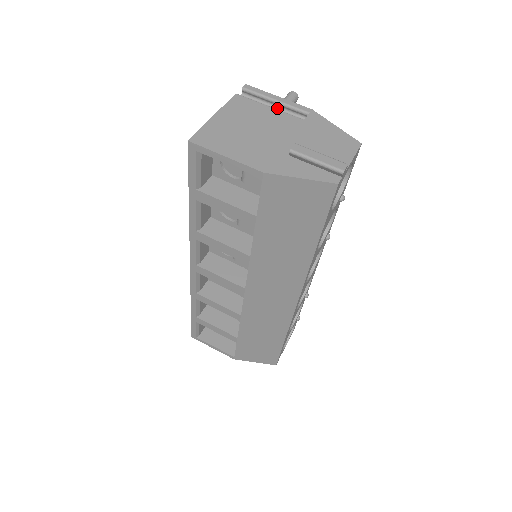
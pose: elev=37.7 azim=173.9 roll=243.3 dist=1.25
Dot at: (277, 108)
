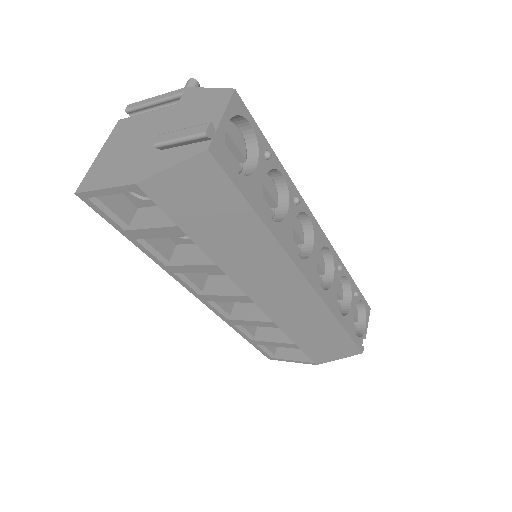
Dot at: occluded
